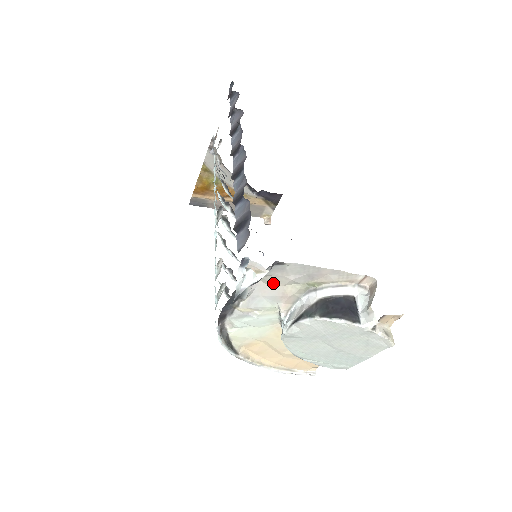
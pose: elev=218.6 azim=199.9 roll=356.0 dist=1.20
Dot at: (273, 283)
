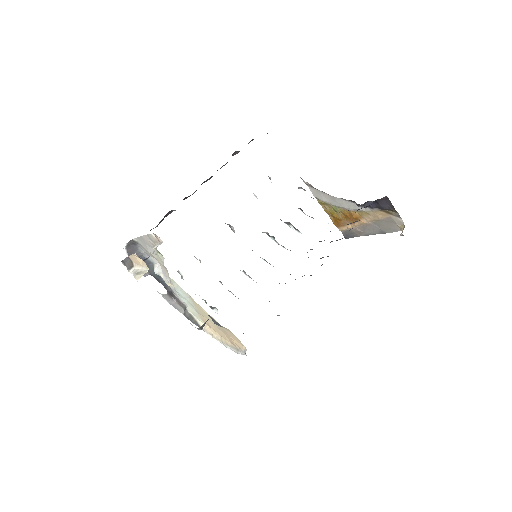
Dot at: (155, 258)
